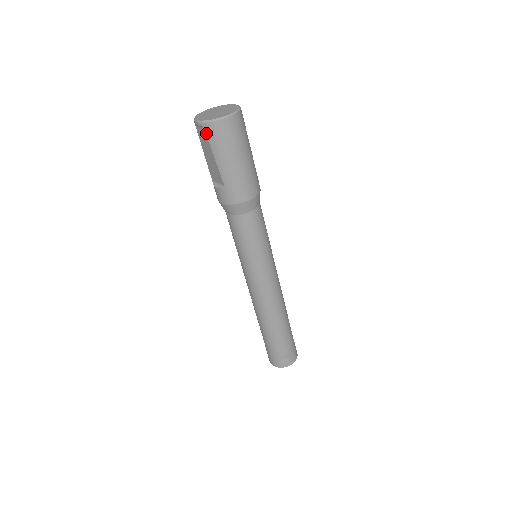
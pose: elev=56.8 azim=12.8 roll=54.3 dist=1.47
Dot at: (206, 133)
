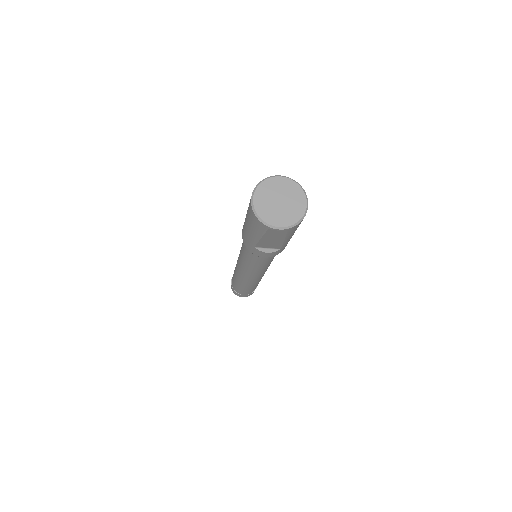
Dot at: (288, 232)
